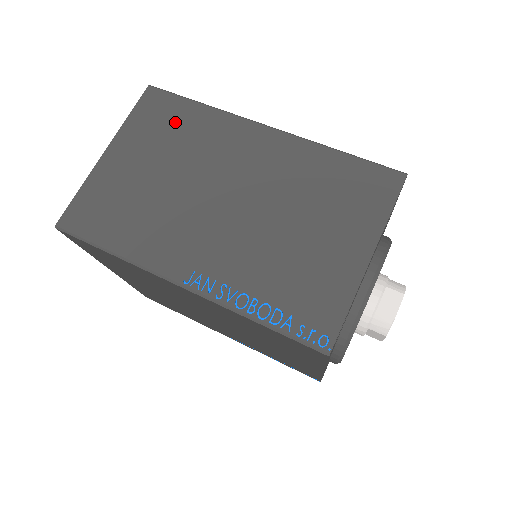
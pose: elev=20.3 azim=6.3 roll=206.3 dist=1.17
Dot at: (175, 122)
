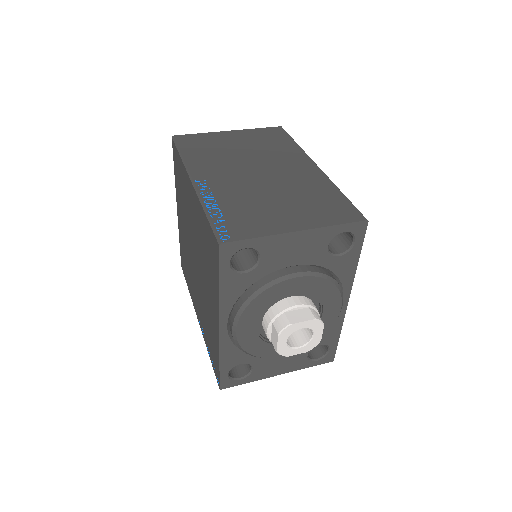
Dot at: (275, 141)
